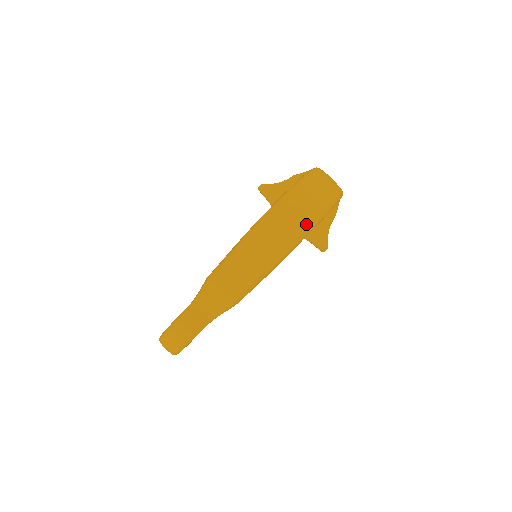
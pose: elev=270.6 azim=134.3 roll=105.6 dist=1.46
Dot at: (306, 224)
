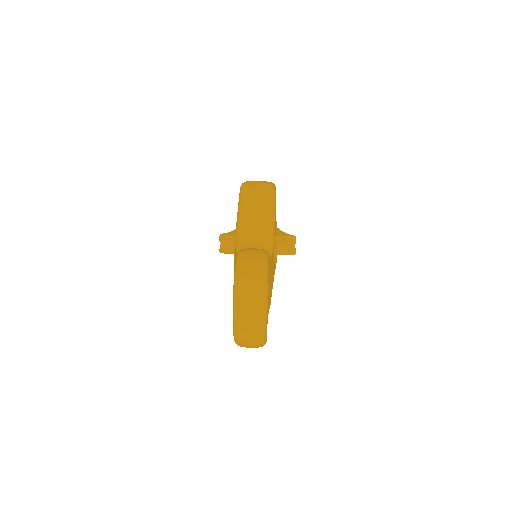
Dot at: occluded
